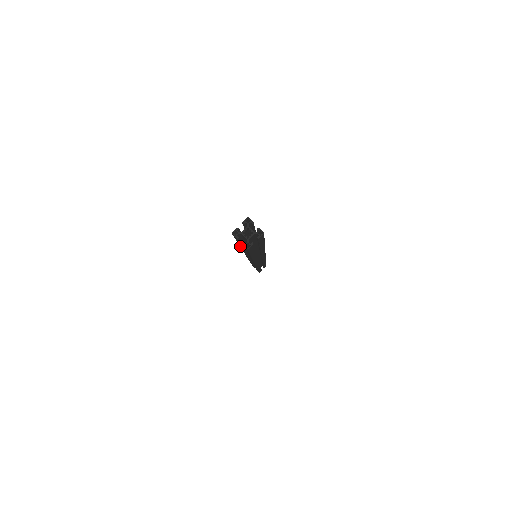
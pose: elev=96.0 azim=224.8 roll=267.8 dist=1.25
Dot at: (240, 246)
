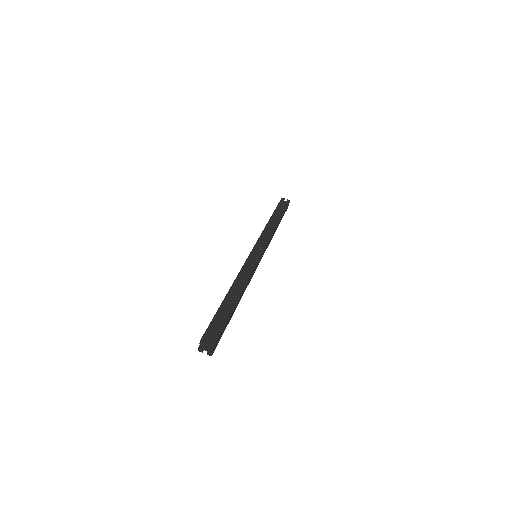
Dot at: occluded
